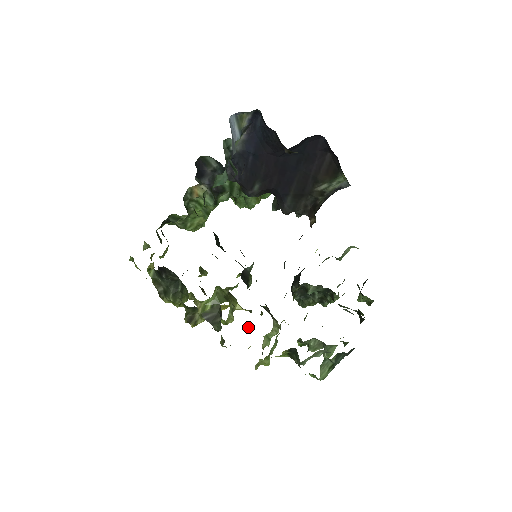
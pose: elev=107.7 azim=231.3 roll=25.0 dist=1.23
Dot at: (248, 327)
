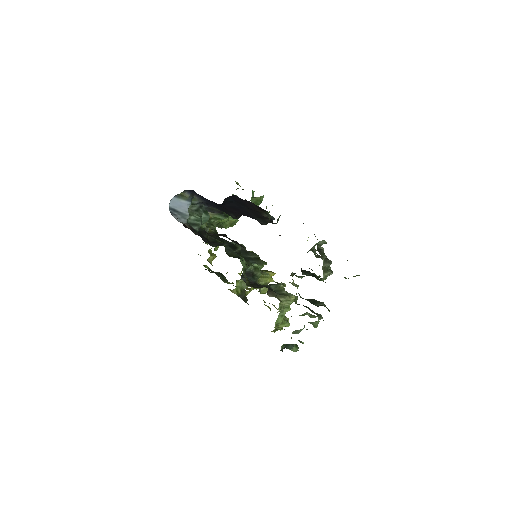
Dot at: occluded
